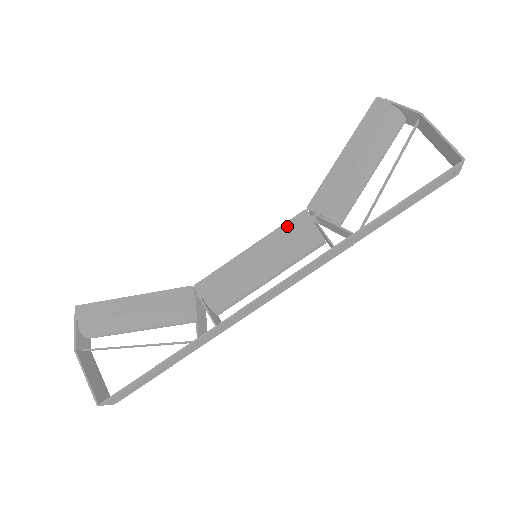
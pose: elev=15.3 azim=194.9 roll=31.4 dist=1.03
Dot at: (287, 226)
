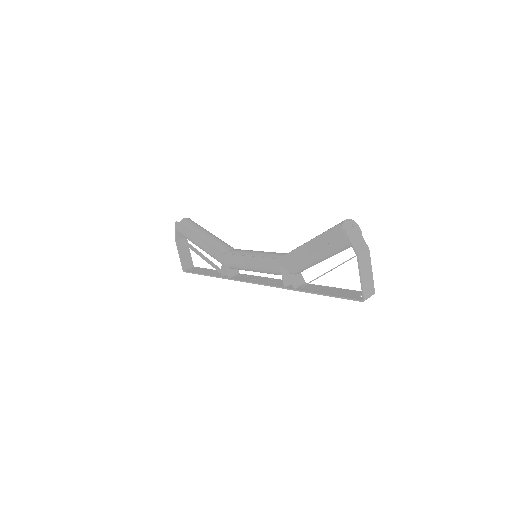
Dot at: (267, 260)
